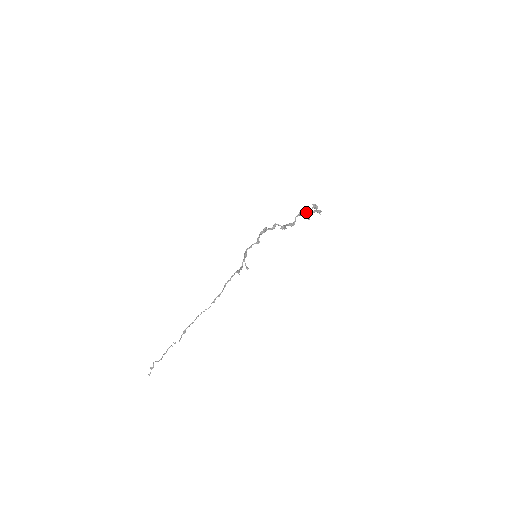
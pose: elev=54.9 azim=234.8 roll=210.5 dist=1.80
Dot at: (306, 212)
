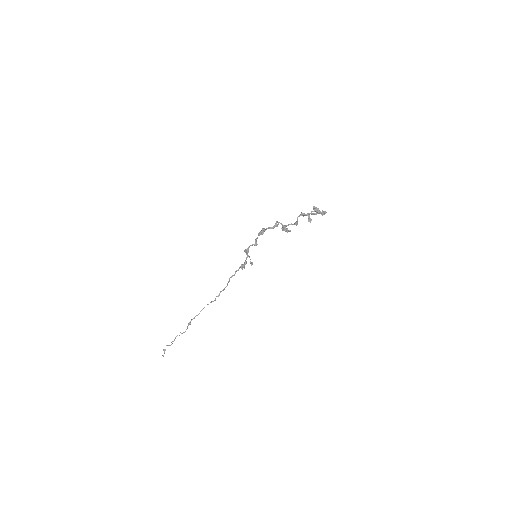
Dot at: (308, 213)
